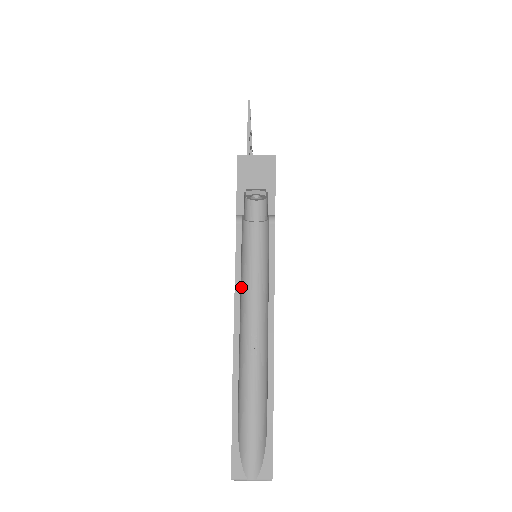
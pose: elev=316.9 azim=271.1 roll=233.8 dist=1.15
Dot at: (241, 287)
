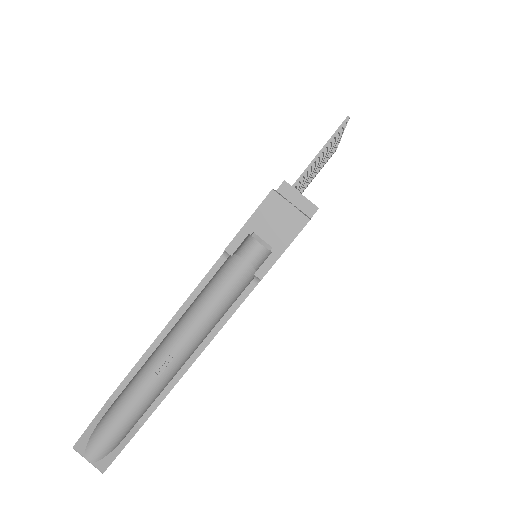
Dot at: (185, 314)
